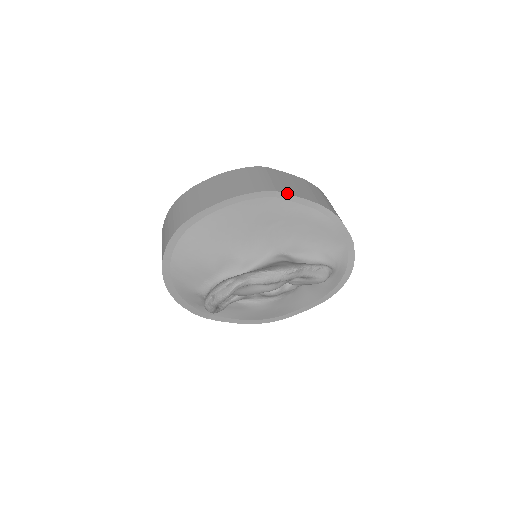
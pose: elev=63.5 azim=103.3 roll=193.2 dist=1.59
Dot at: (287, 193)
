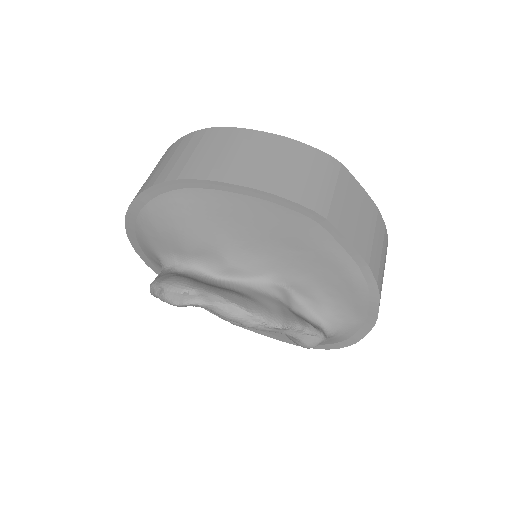
Dot at: (339, 229)
